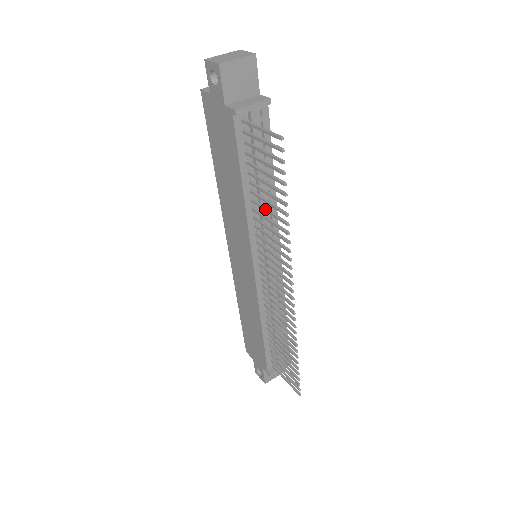
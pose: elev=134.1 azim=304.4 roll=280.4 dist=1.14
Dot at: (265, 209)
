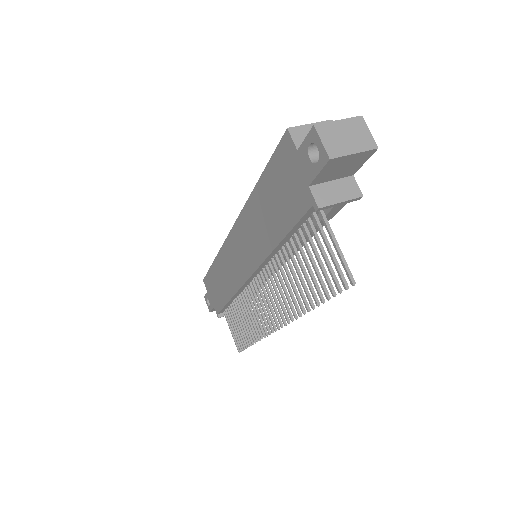
Dot at: (292, 273)
